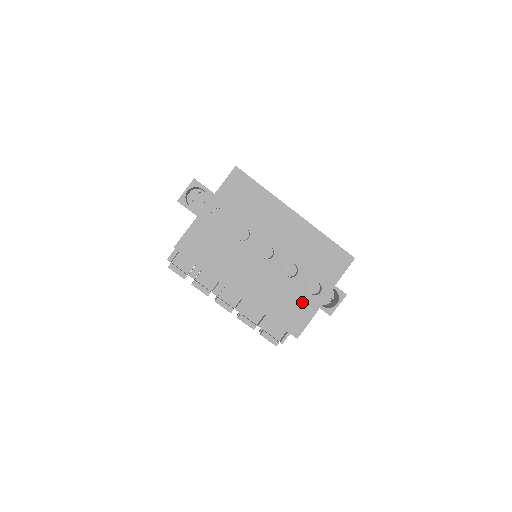
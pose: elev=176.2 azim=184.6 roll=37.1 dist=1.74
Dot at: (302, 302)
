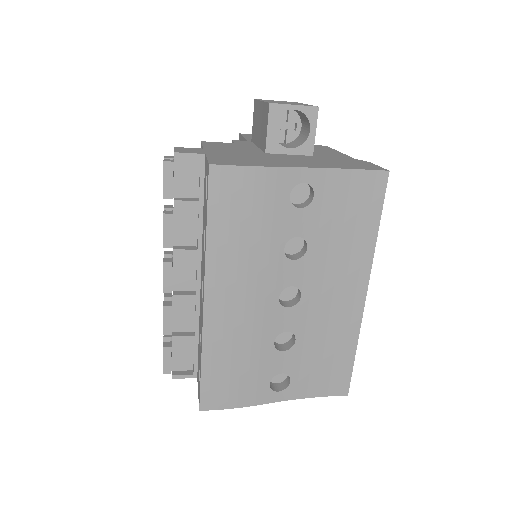
Dot at: (252, 382)
